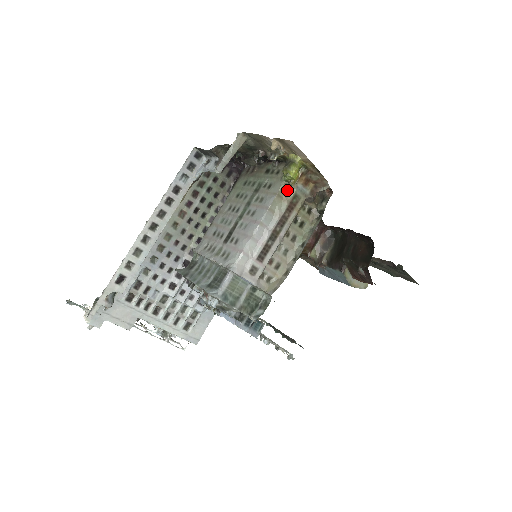
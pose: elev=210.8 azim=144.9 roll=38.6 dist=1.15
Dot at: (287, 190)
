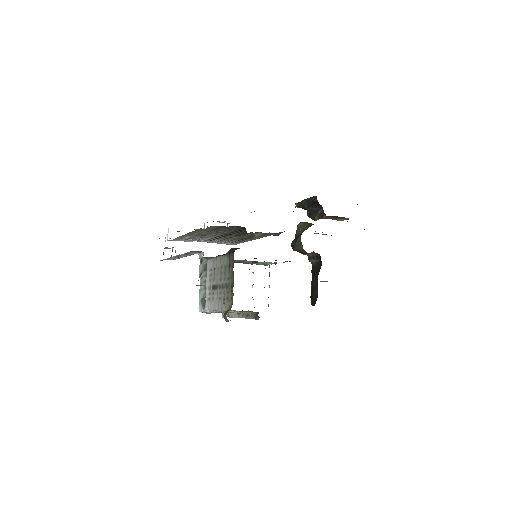
Dot at: occluded
